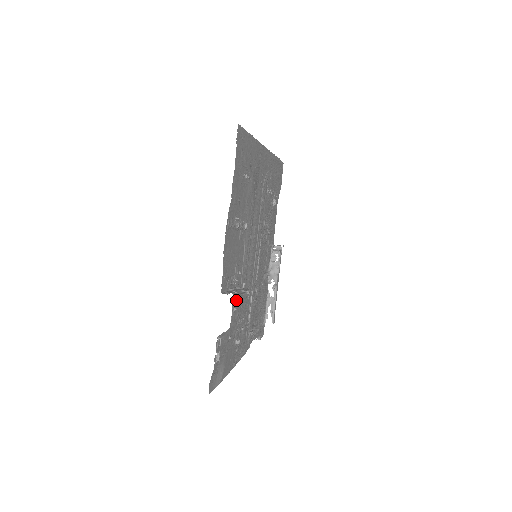
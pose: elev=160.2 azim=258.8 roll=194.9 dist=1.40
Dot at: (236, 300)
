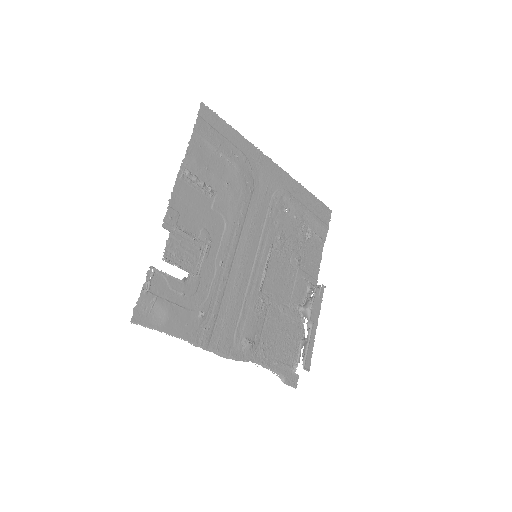
Dot at: (203, 267)
